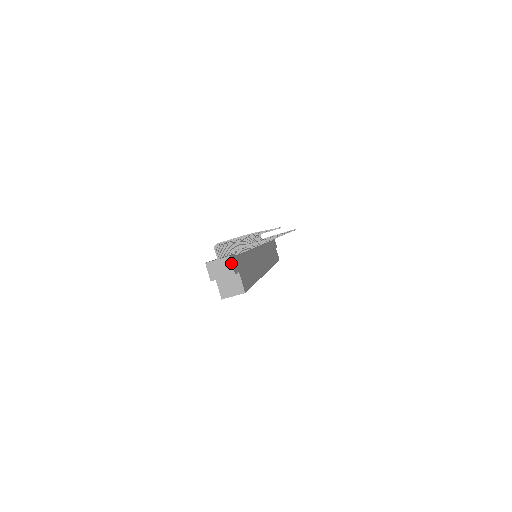
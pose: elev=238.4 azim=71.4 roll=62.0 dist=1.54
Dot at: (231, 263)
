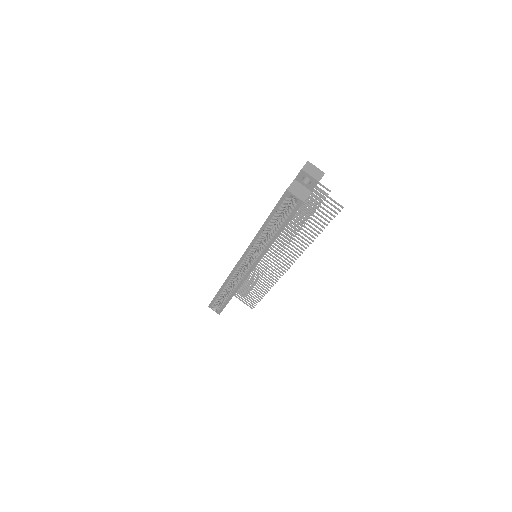
Dot at: (322, 176)
